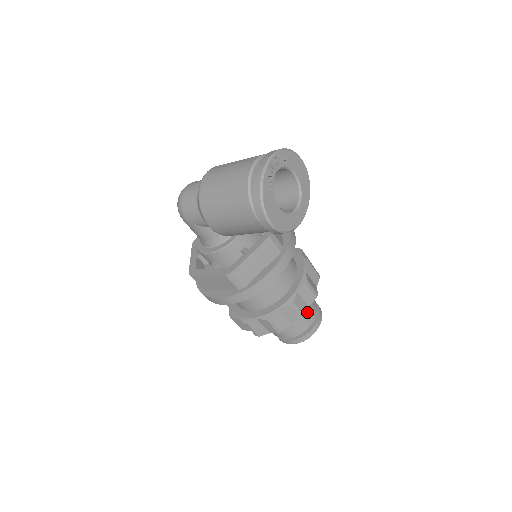
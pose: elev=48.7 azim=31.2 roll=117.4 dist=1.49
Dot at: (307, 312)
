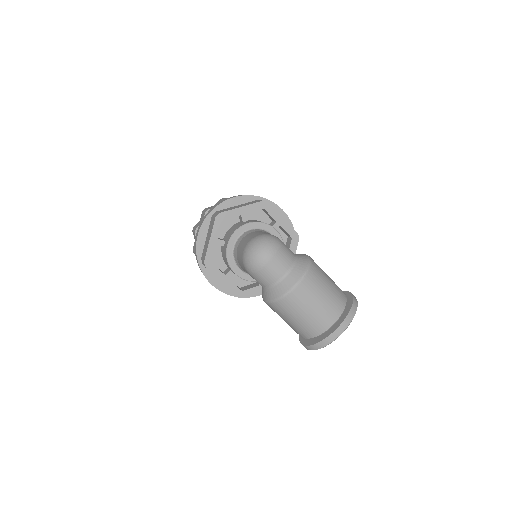
Dot at: occluded
